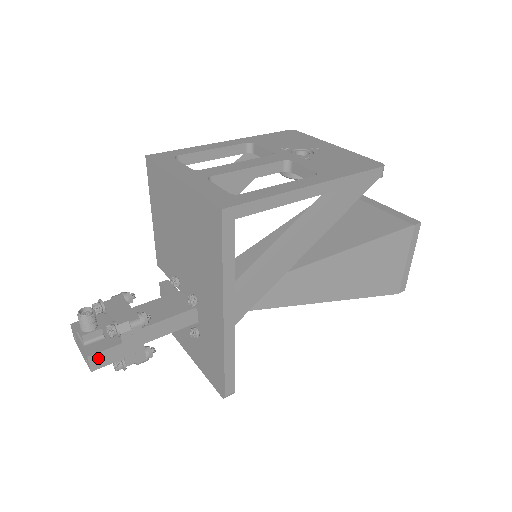
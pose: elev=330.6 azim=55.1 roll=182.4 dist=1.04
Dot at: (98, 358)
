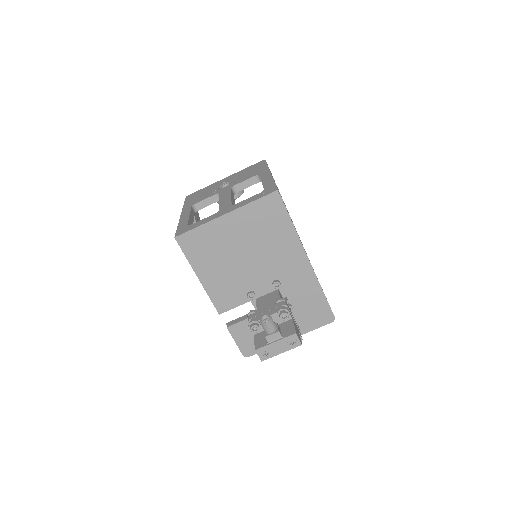
Dot at: (297, 333)
